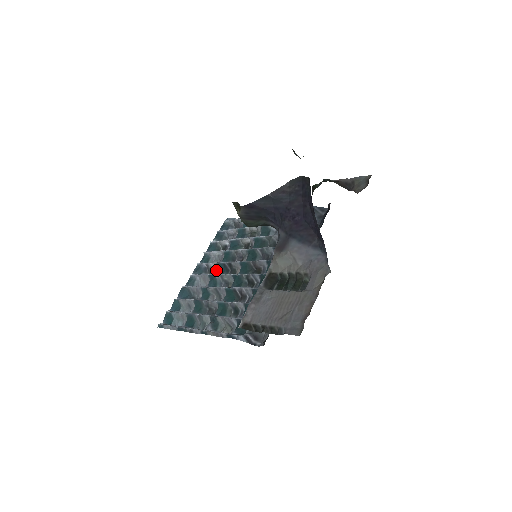
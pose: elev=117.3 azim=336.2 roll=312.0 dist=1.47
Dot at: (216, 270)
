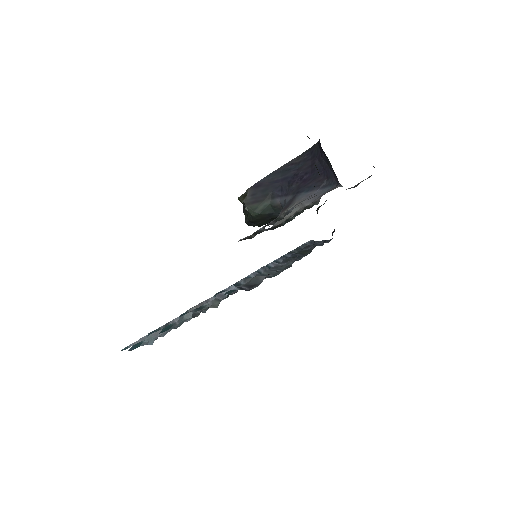
Dot at: occluded
